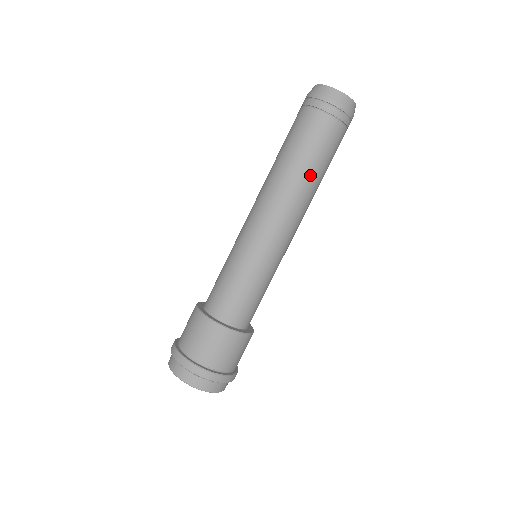
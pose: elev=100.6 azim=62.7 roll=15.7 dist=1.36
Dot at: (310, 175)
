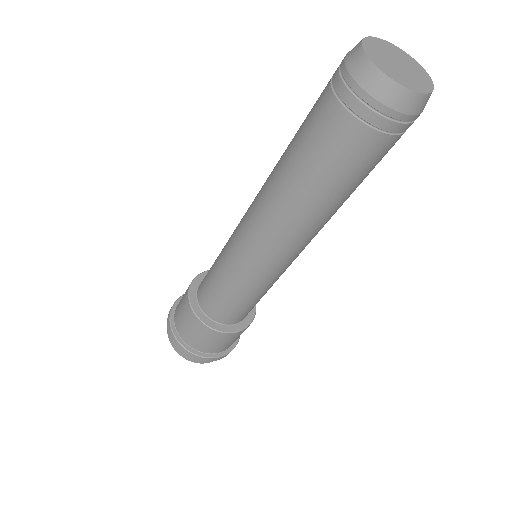
Dot at: (307, 195)
